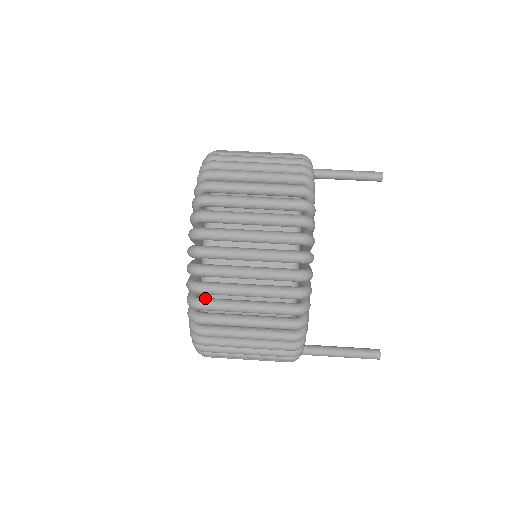
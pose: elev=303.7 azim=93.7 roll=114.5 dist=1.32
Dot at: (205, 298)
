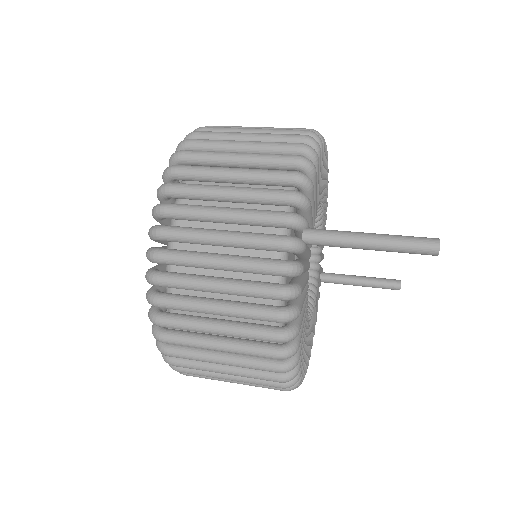
Dot at: occluded
